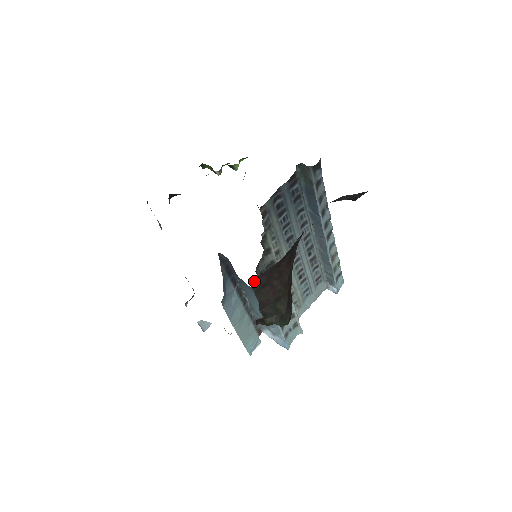
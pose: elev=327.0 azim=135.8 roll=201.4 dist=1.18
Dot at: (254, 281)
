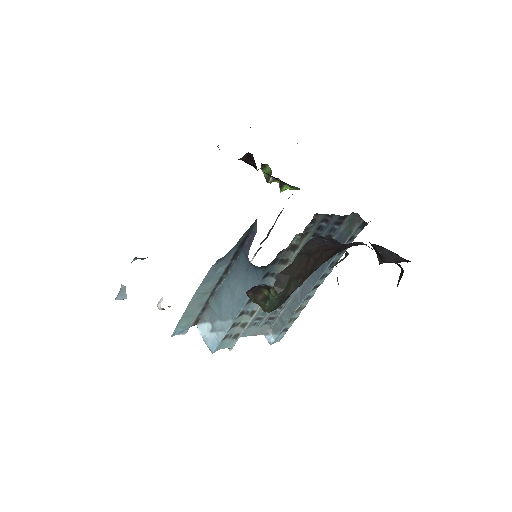
Dot at: (311, 241)
